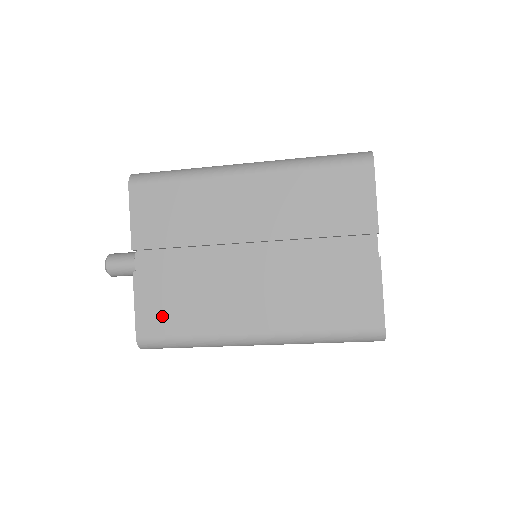
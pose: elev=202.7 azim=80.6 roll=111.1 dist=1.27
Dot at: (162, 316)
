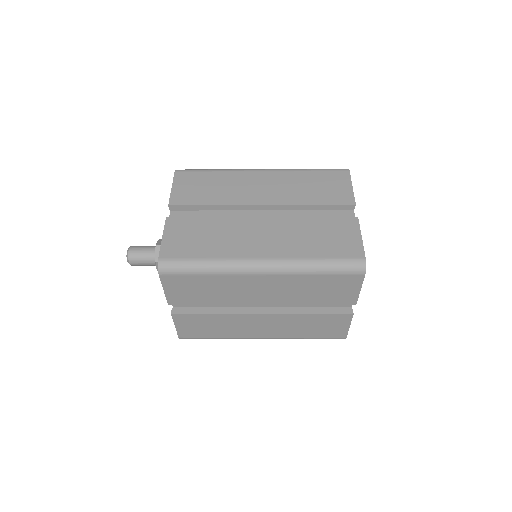
Dot at: (197, 331)
